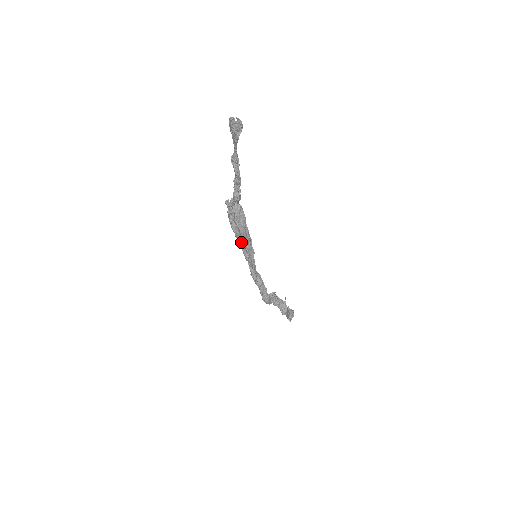
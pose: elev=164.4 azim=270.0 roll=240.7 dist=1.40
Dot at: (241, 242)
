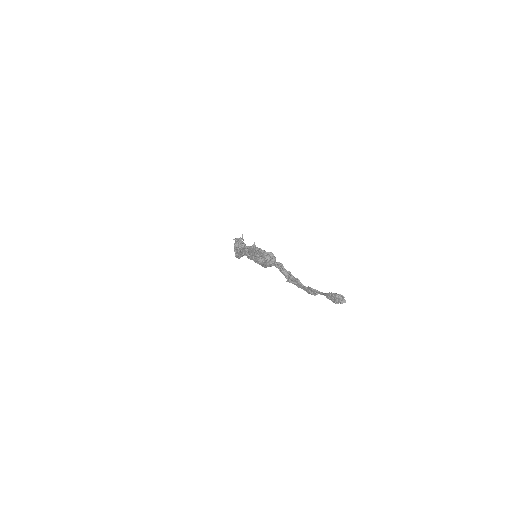
Dot at: (256, 262)
